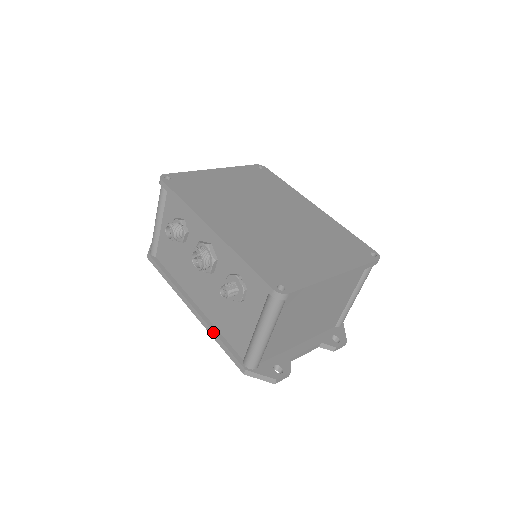
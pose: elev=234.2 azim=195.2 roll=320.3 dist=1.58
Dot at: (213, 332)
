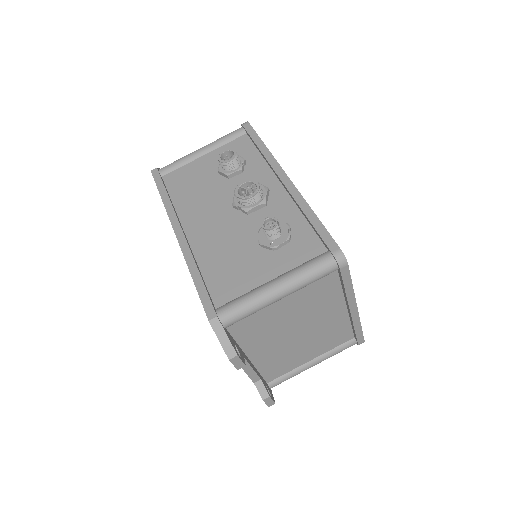
Dot at: (195, 264)
